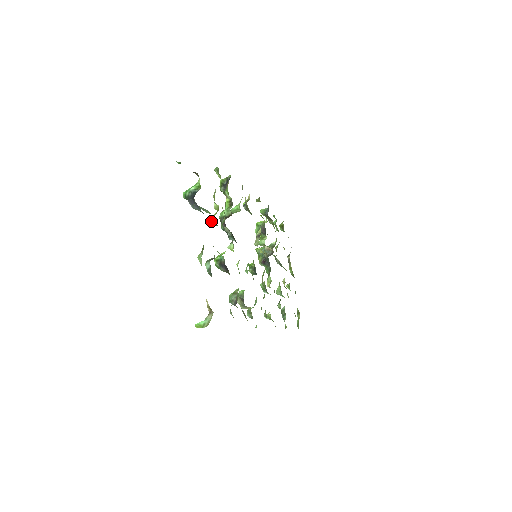
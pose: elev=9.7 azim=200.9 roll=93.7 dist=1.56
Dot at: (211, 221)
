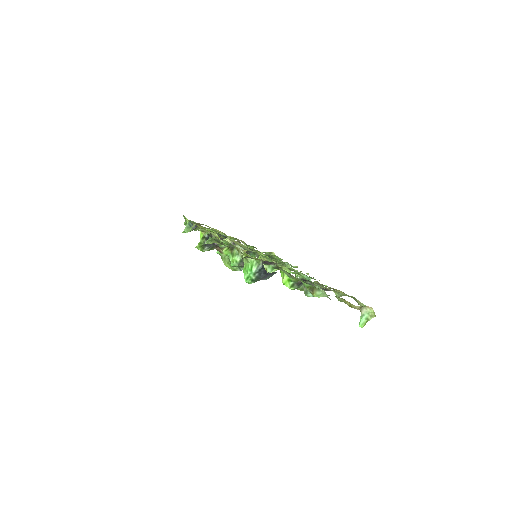
Dot at: occluded
